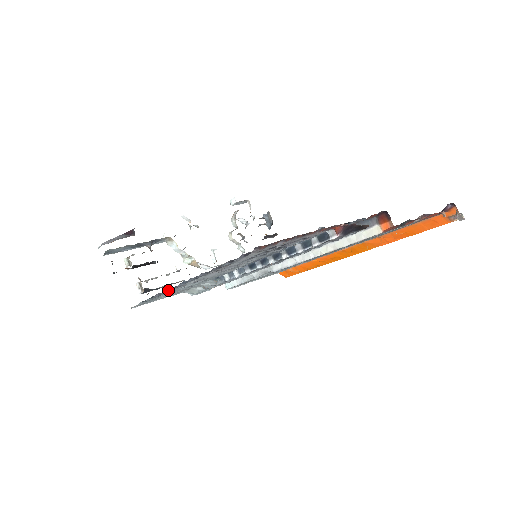
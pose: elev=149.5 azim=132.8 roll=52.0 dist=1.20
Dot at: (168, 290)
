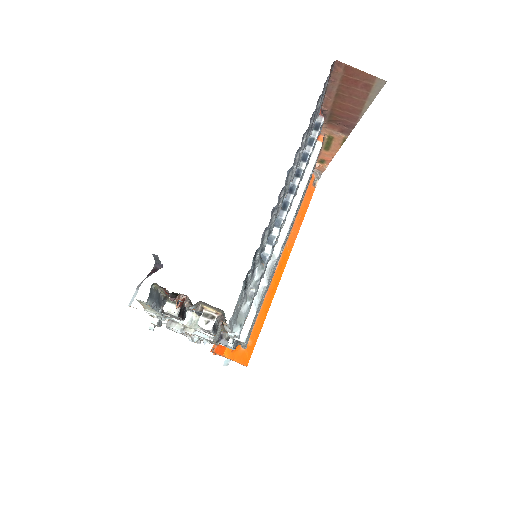
Dot at: (271, 216)
